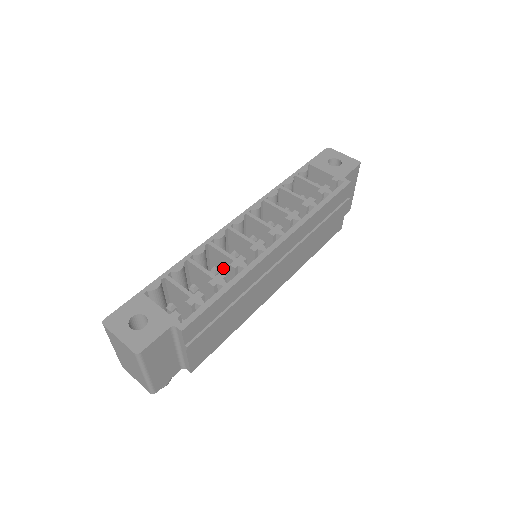
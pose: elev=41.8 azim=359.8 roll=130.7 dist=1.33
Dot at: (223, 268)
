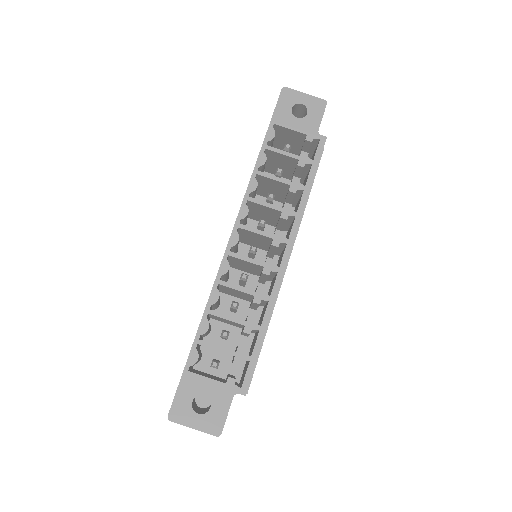
Dot at: (238, 294)
